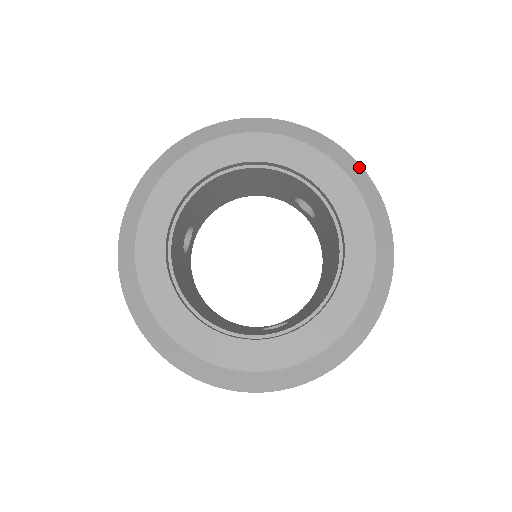
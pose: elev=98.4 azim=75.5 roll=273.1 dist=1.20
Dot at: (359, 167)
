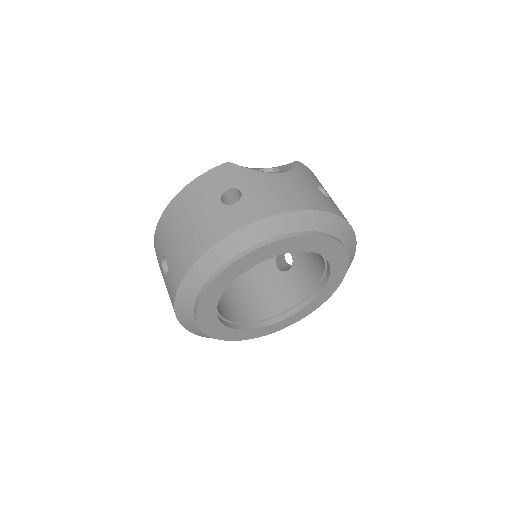
Dot at: (312, 213)
